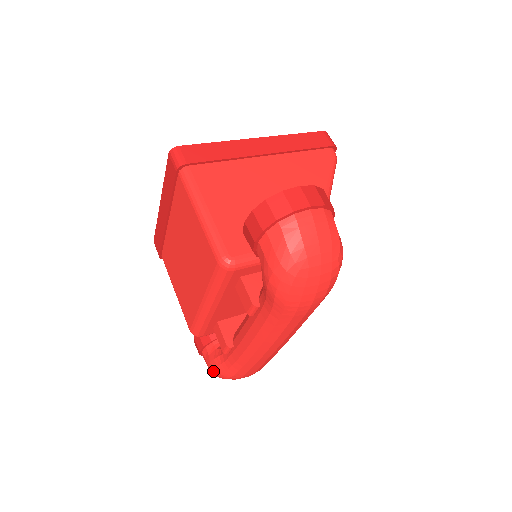
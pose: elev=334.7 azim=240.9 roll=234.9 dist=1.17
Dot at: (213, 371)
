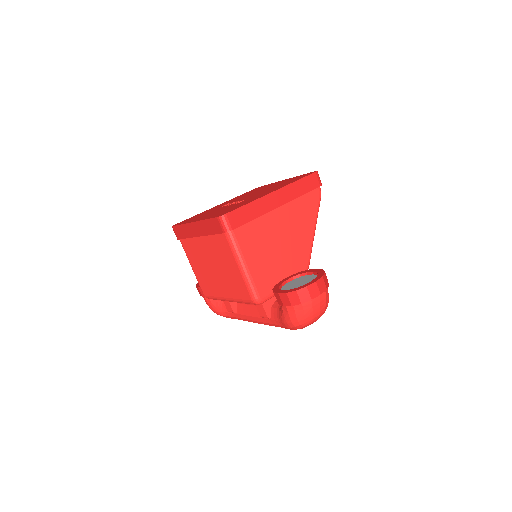
Dot at: (213, 311)
